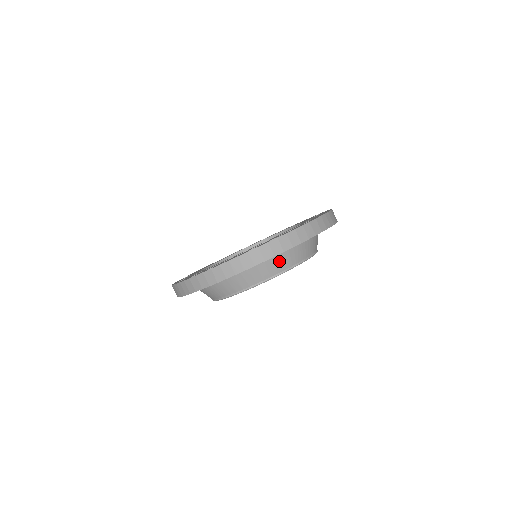
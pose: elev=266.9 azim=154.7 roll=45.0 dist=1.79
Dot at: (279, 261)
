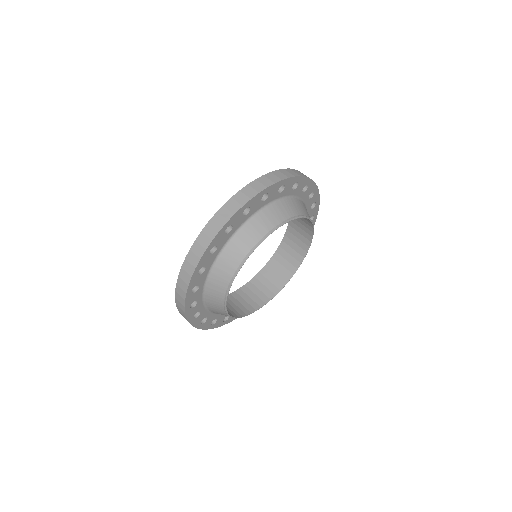
Dot at: (270, 214)
